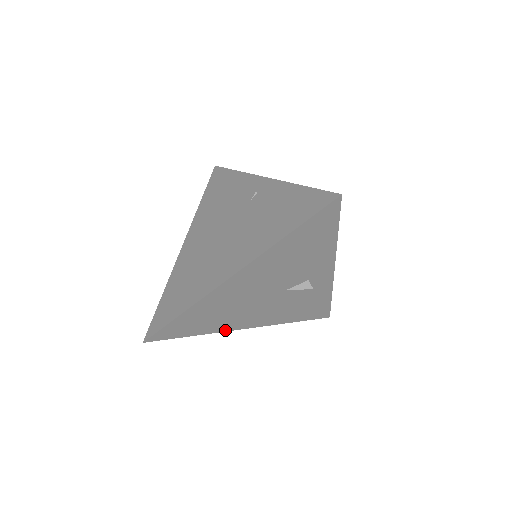
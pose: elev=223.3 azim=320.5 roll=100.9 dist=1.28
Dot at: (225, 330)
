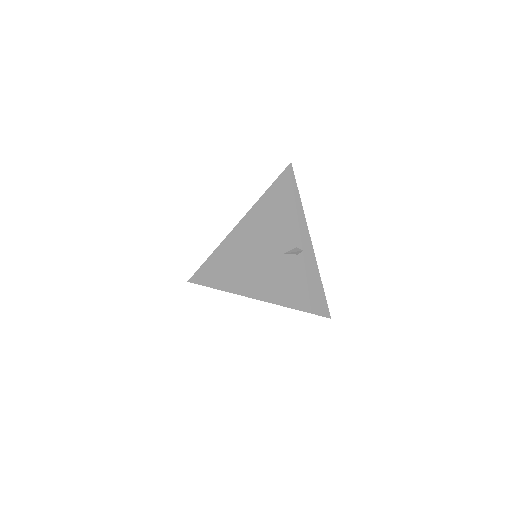
Dot at: (249, 295)
